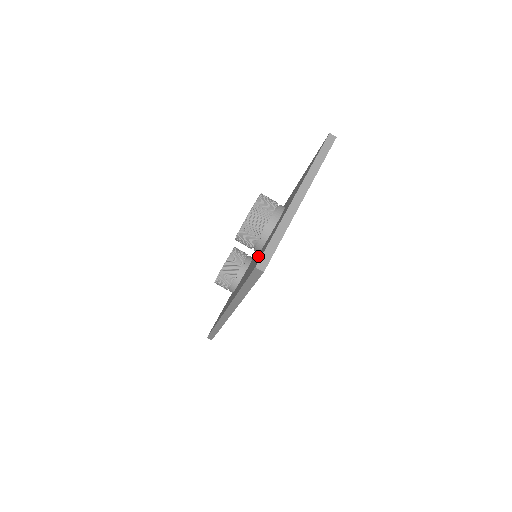
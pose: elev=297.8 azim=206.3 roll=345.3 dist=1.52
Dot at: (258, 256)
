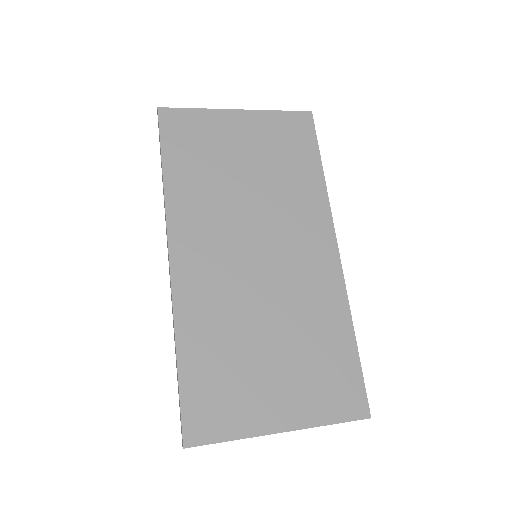
Dot at: occluded
